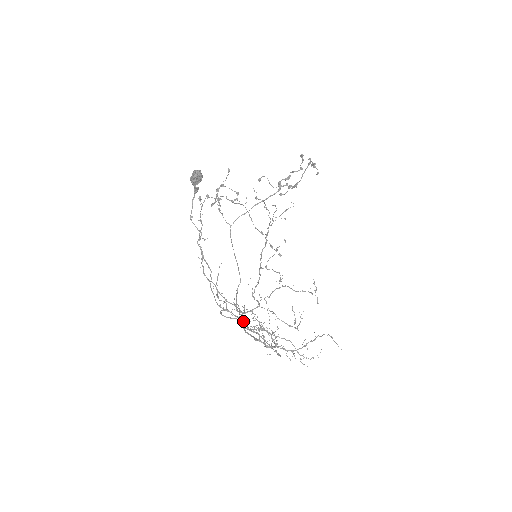
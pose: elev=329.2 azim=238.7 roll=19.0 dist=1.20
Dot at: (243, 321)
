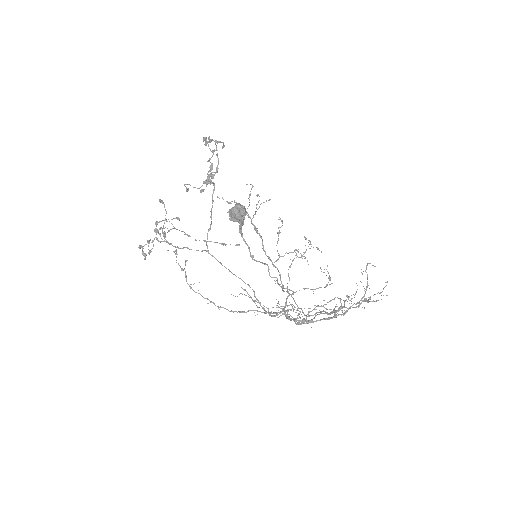
Dot at: occluded
